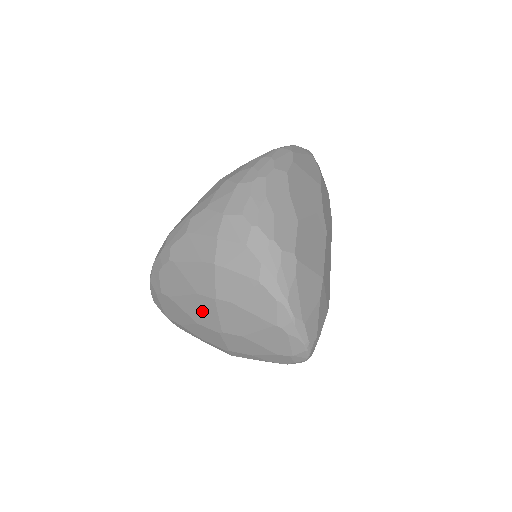
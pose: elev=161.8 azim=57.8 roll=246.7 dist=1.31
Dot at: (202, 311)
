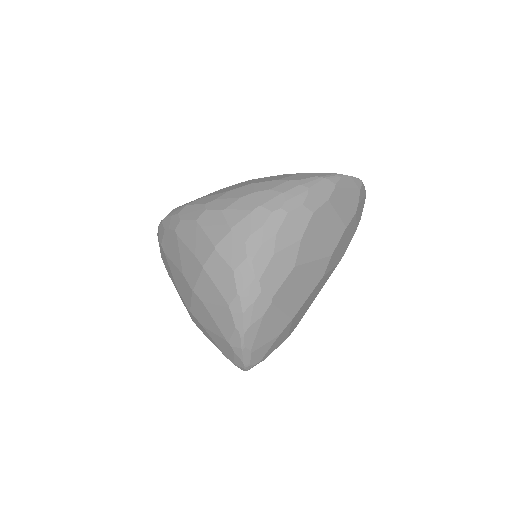
Dot at: (182, 286)
